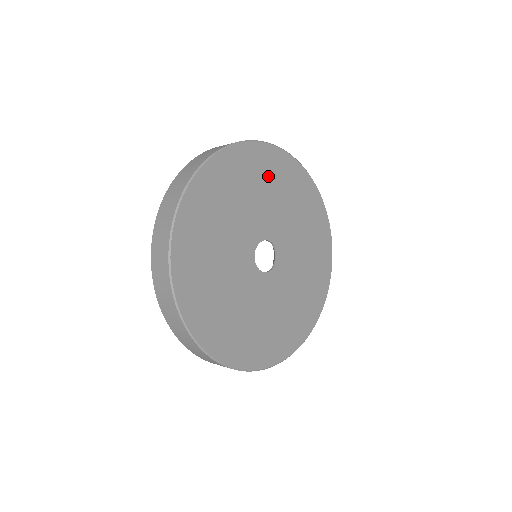
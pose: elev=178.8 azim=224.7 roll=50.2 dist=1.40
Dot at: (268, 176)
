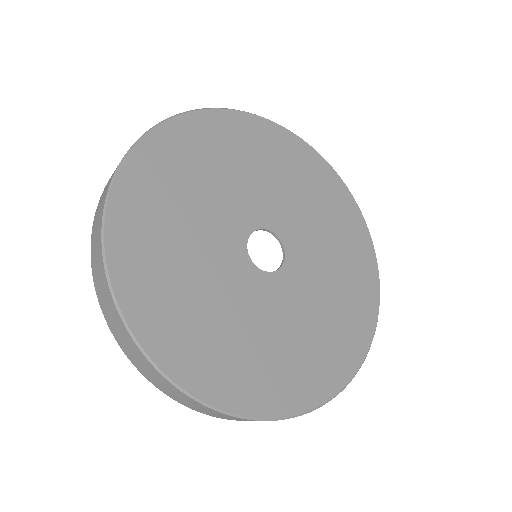
Dot at: (307, 179)
